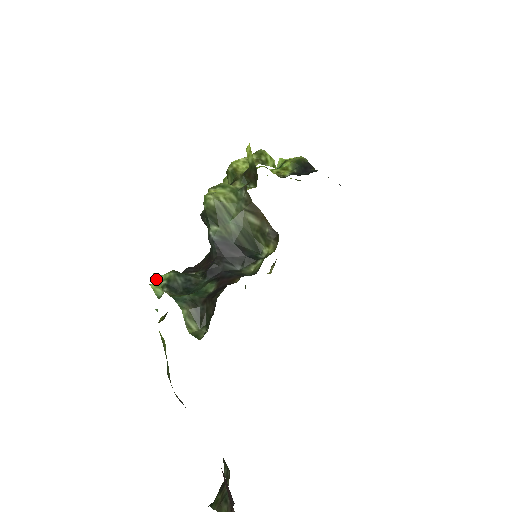
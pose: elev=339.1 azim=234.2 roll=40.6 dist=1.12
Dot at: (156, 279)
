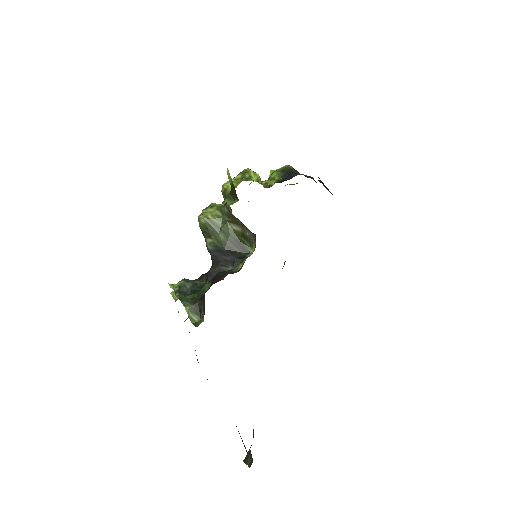
Dot at: occluded
